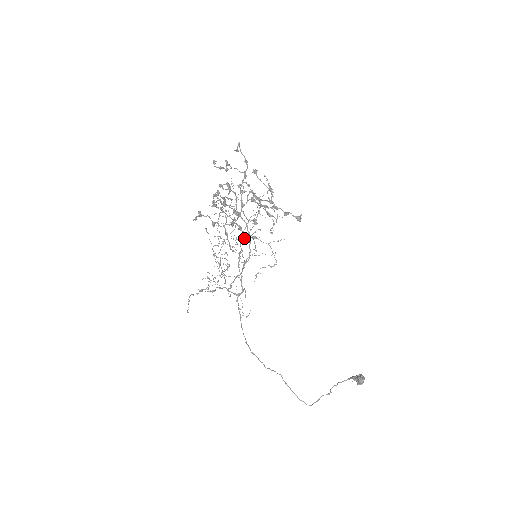
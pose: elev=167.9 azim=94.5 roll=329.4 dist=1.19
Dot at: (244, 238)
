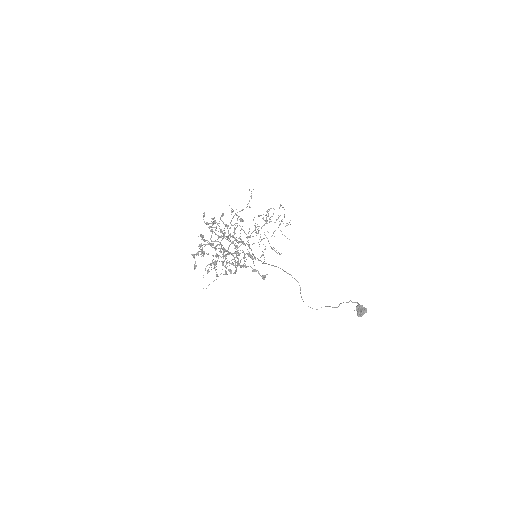
Dot at: occluded
